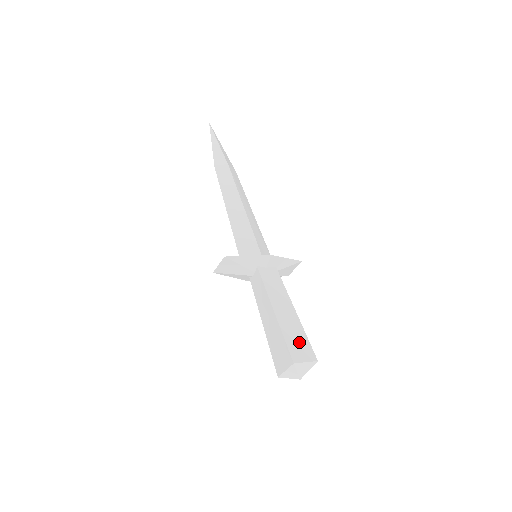
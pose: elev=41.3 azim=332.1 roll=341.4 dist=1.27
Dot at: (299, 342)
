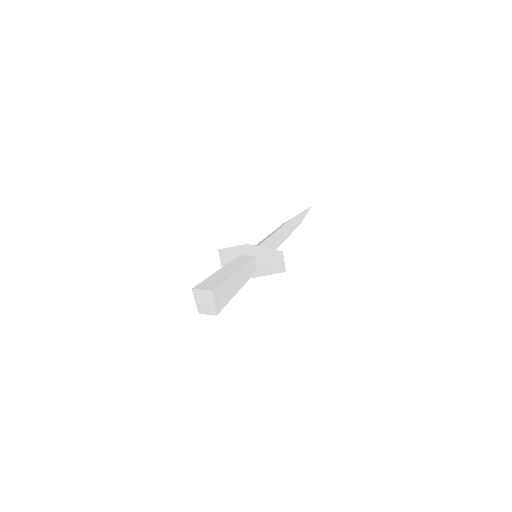
Dot at: (213, 282)
